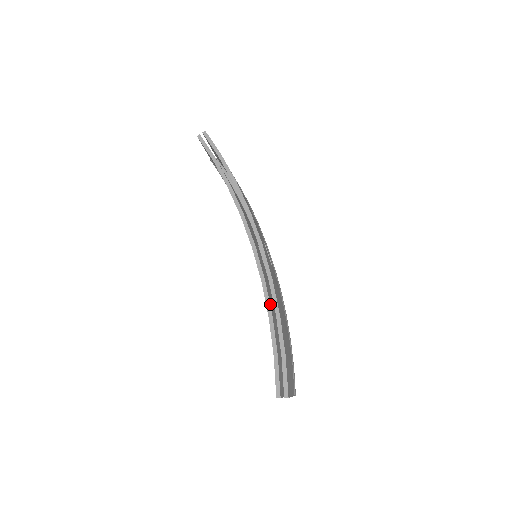
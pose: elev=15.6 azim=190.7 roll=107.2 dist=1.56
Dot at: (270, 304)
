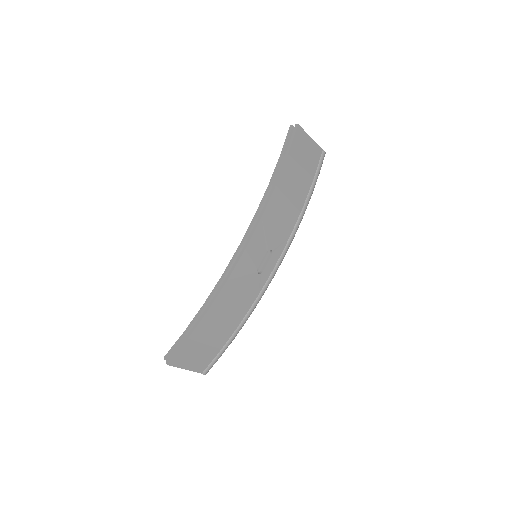
Dot at: (213, 297)
